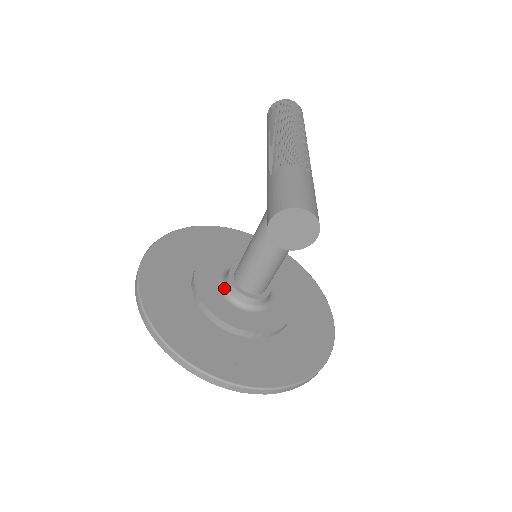
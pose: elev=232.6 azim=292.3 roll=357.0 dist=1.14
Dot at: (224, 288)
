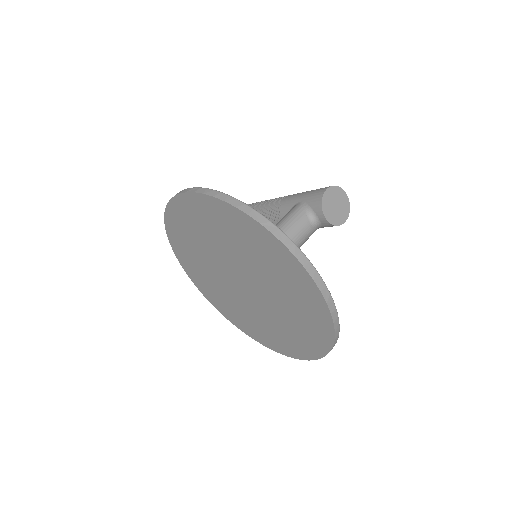
Dot at: occluded
